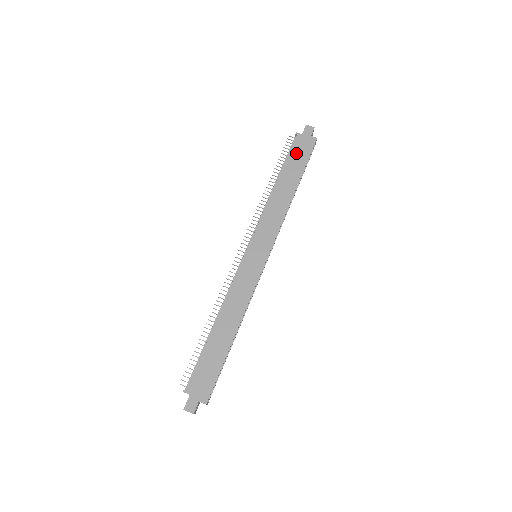
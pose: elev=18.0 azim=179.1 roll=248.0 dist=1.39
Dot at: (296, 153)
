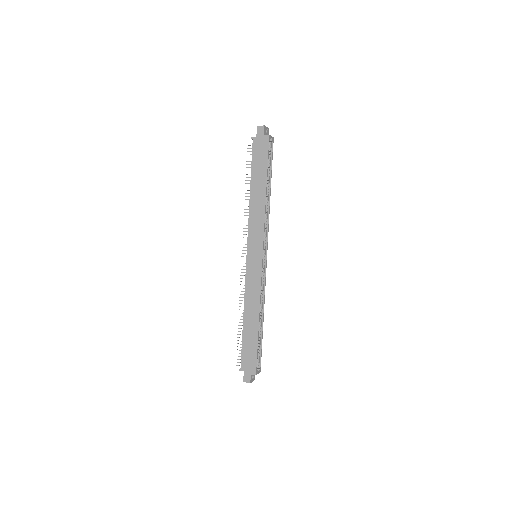
Dot at: (257, 157)
